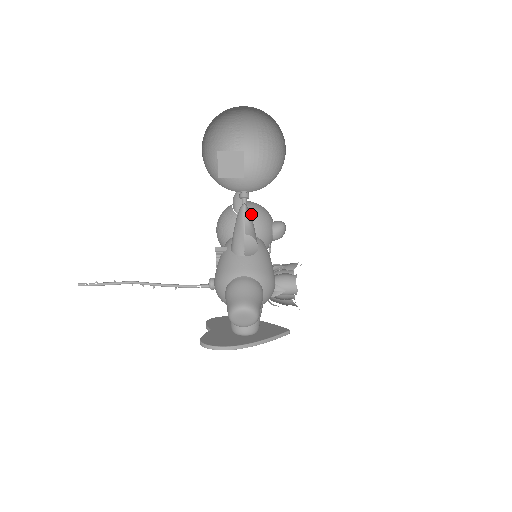
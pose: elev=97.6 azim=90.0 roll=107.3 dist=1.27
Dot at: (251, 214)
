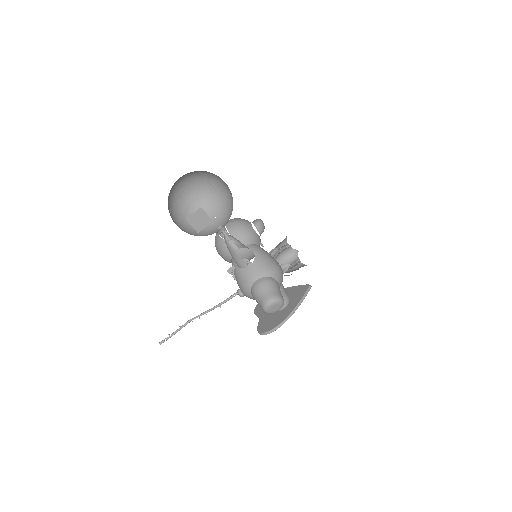
Dot at: (234, 233)
